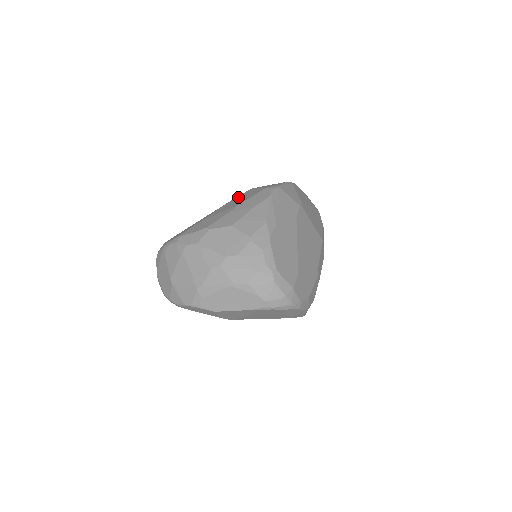
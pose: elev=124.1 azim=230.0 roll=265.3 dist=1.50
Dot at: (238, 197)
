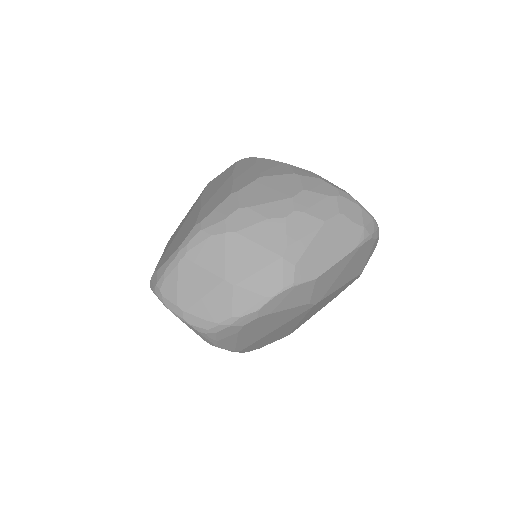
Dot at: (207, 188)
